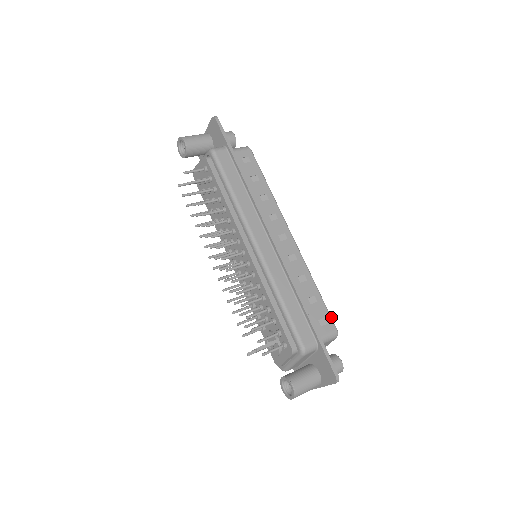
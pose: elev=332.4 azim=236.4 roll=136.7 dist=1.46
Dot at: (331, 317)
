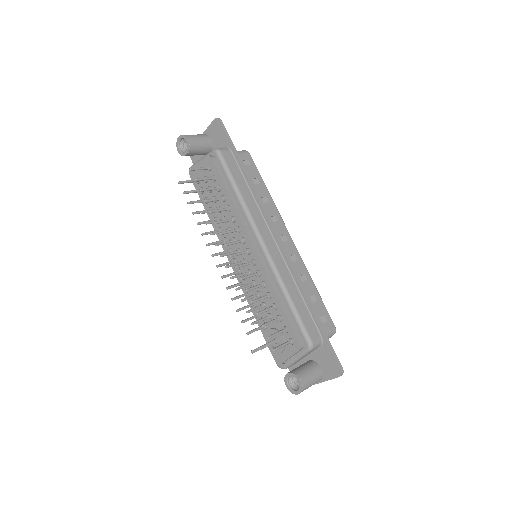
Dot at: (329, 315)
